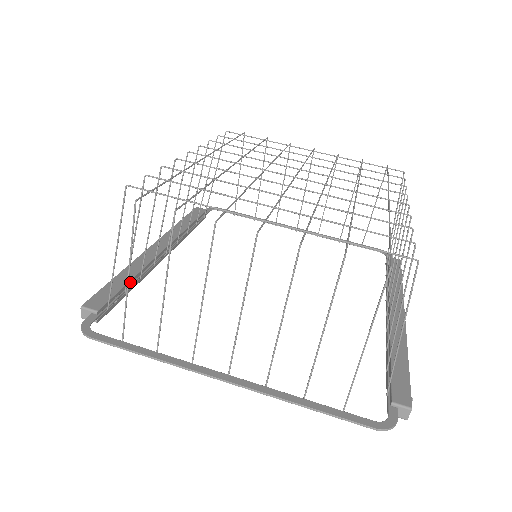
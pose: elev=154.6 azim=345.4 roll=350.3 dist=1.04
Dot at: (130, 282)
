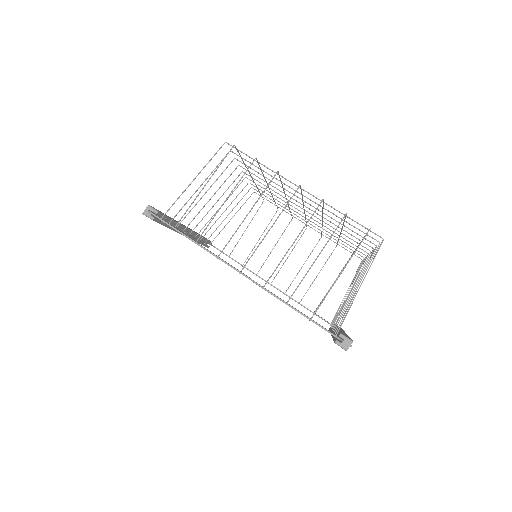
Dot at: (173, 221)
